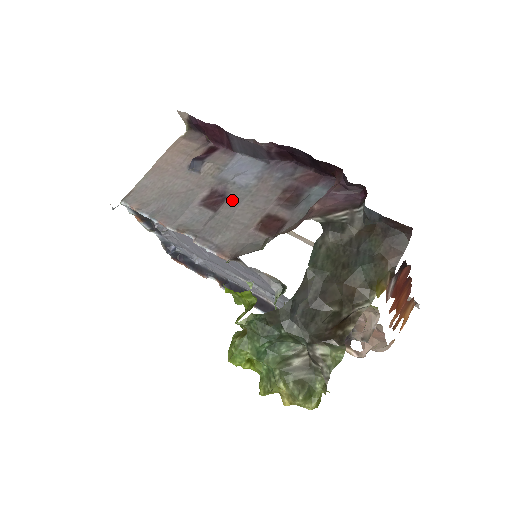
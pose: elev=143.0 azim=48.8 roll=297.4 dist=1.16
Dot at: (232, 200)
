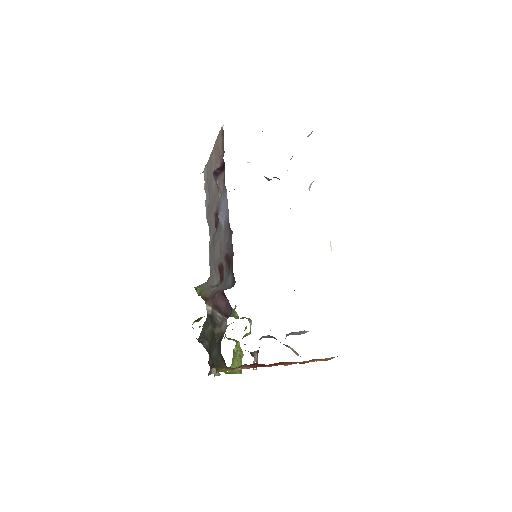
Dot at: (218, 232)
